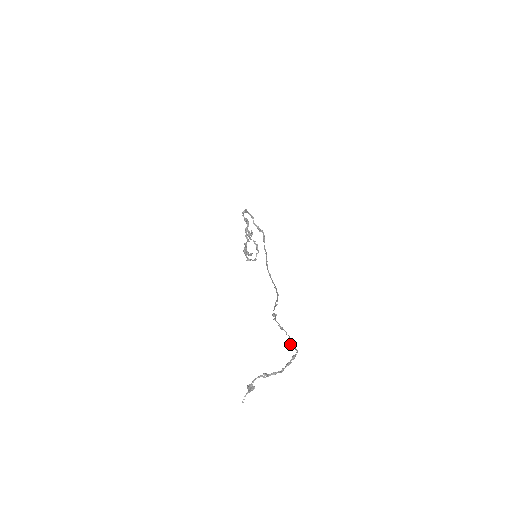
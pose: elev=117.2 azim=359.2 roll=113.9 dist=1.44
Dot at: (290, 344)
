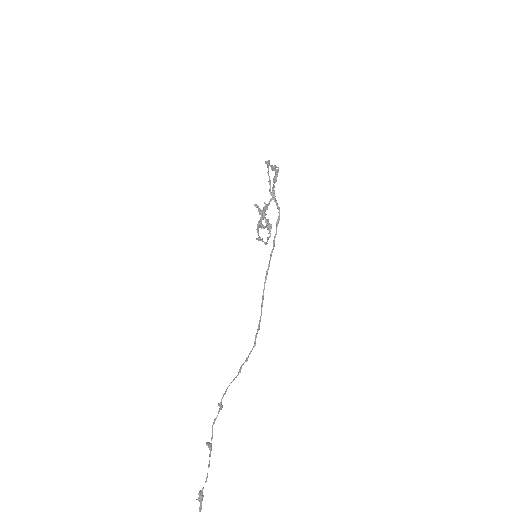
Dot at: (198, 498)
